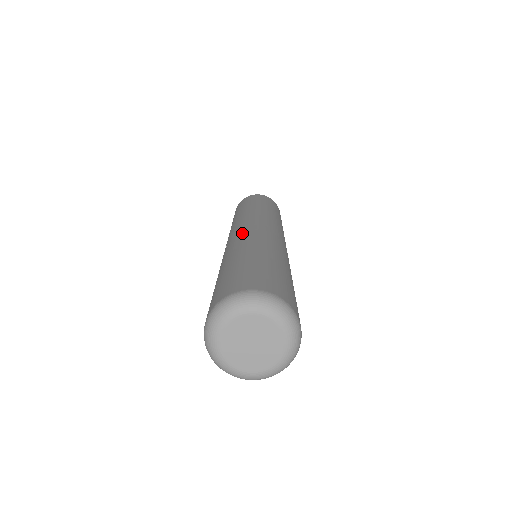
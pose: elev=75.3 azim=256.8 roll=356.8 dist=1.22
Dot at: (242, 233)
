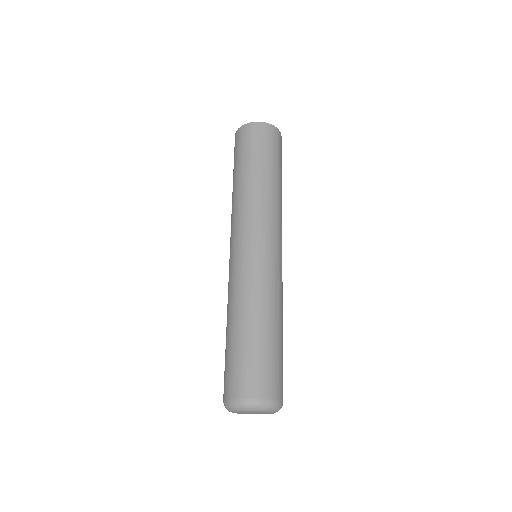
Dot at: (241, 264)
